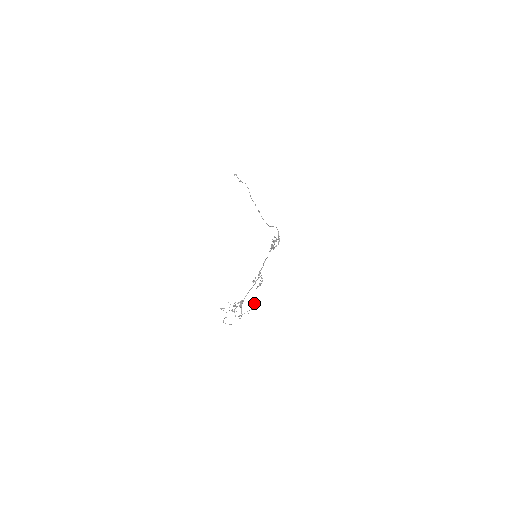
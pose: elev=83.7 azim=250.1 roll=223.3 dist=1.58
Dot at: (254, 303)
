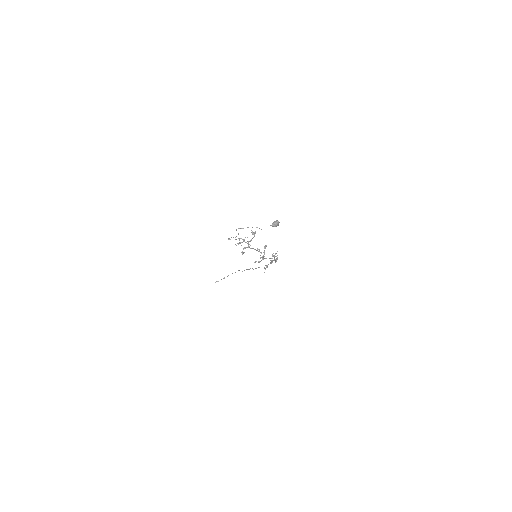
Dot at: (276, 220)
